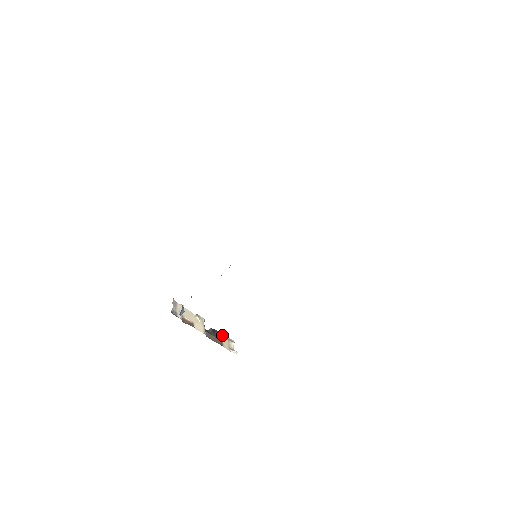
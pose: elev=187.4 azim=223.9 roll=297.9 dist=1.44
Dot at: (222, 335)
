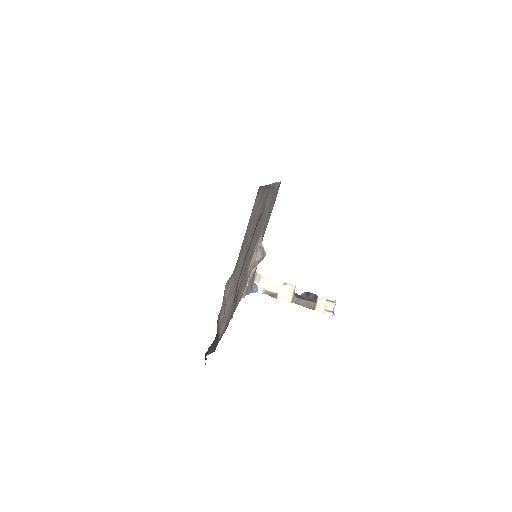
Dot at: occluded
